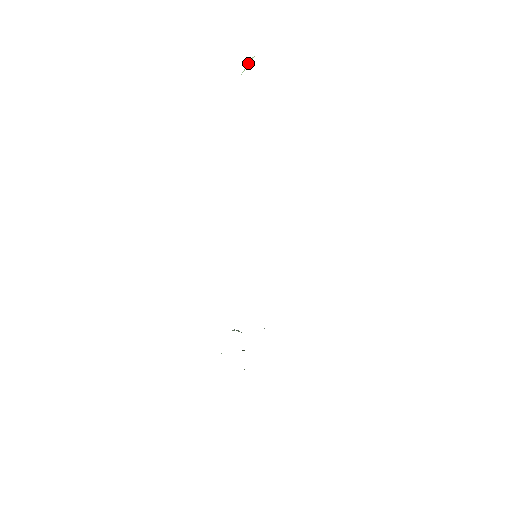
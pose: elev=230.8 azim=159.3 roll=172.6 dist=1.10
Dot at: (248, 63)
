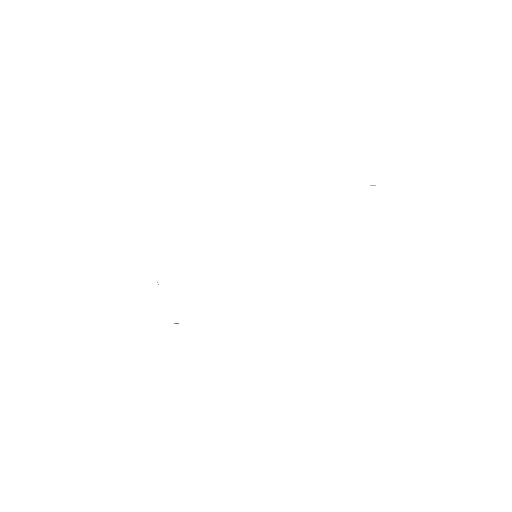
Dot at: (372, 185)
